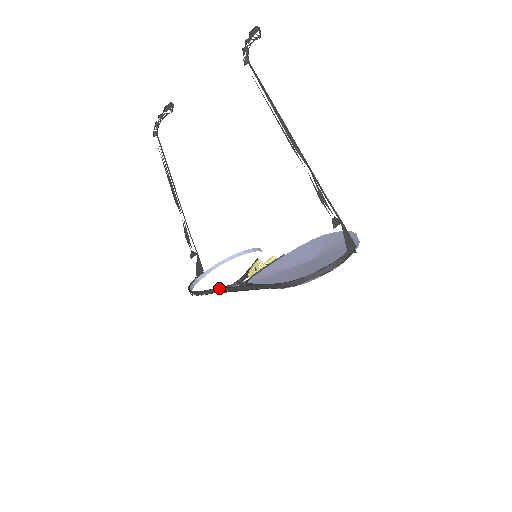
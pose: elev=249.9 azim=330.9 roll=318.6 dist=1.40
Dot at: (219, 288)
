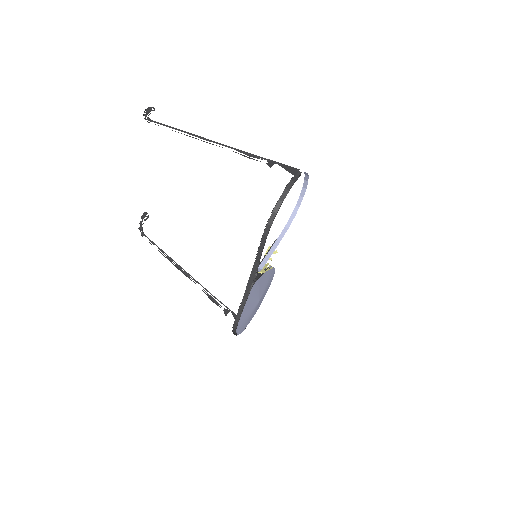
Dot at: occluded
